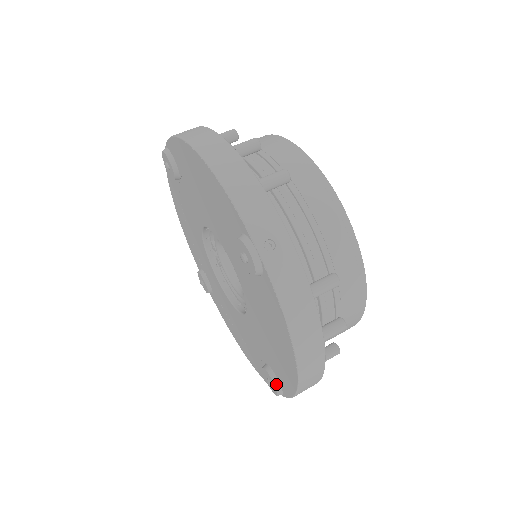
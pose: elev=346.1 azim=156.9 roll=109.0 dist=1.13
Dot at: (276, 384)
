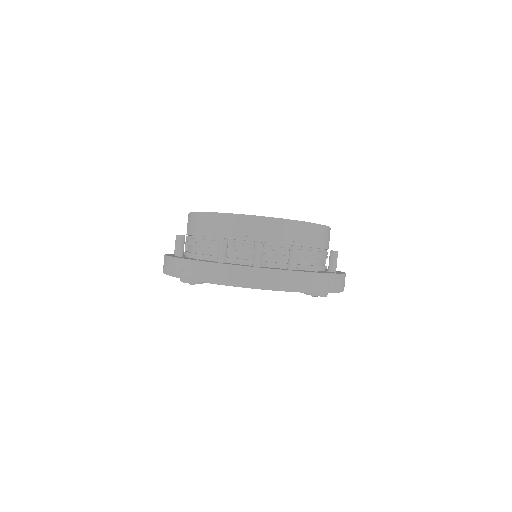
Dot at: occluded
